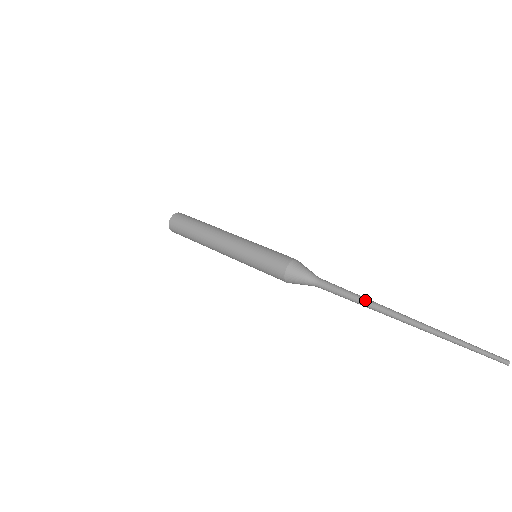
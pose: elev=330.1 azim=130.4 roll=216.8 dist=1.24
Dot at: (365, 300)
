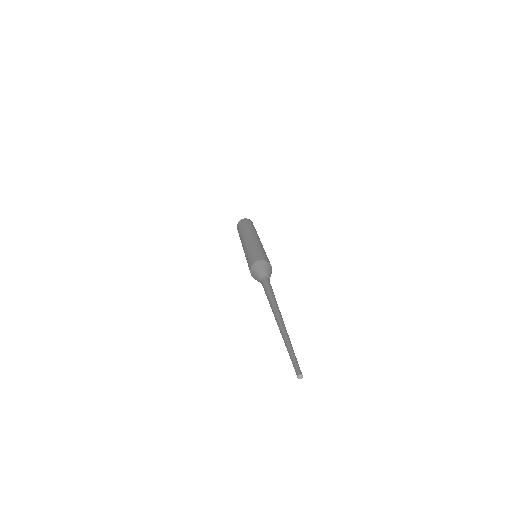
Dot at: (269, 302)
